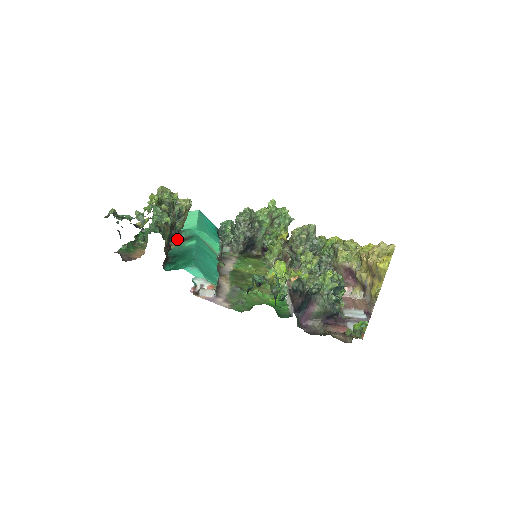
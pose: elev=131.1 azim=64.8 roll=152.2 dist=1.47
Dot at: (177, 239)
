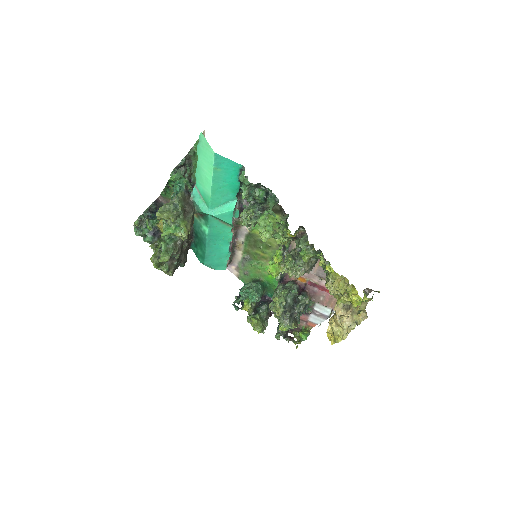
Dot at: occluded
